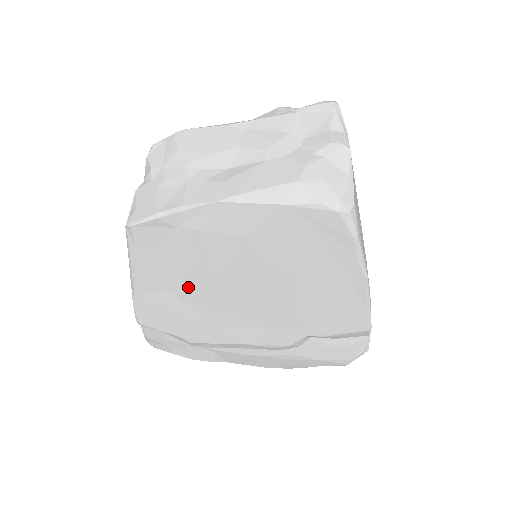
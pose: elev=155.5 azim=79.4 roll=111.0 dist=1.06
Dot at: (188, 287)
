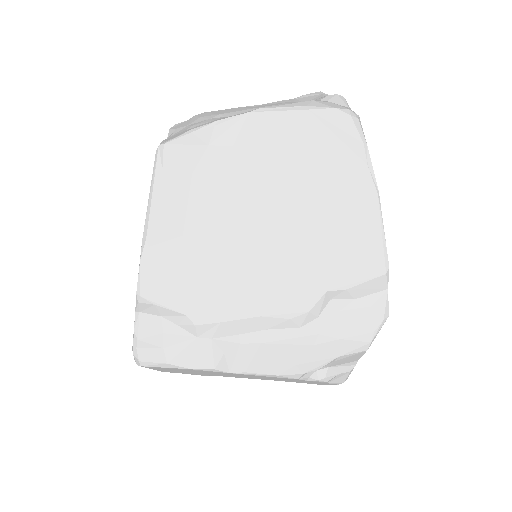
Dot at: (207, 227)
